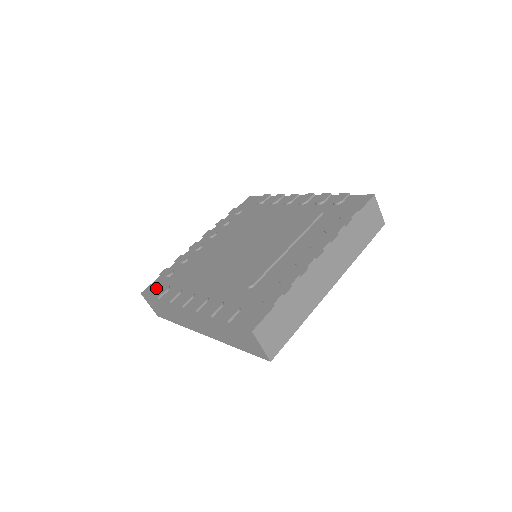
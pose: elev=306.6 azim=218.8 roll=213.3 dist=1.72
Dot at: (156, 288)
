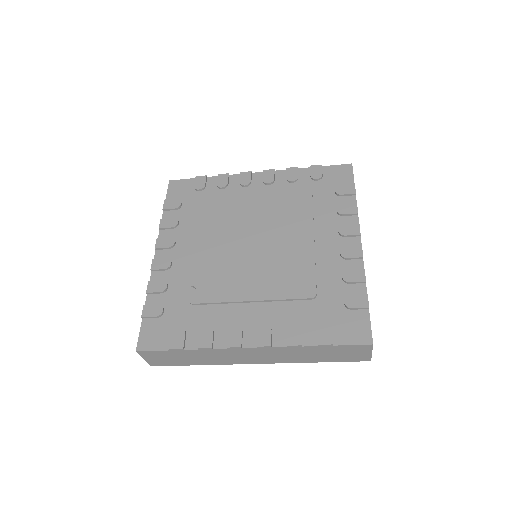
Dot at: (158, 337)
